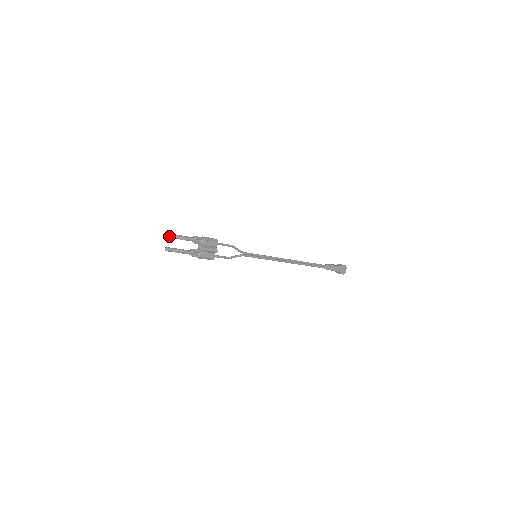
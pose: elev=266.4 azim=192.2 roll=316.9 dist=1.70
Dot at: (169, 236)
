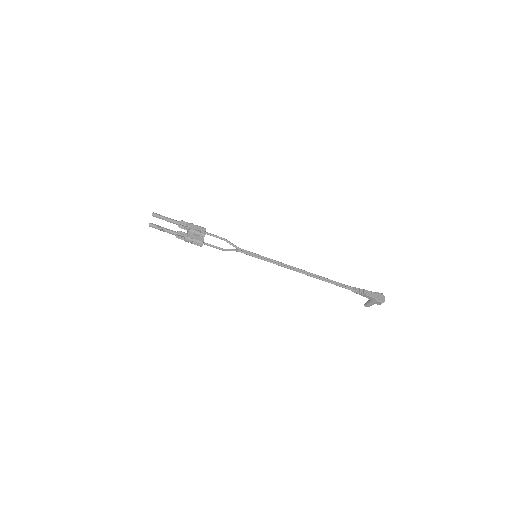
Dot at: (152, 214)
